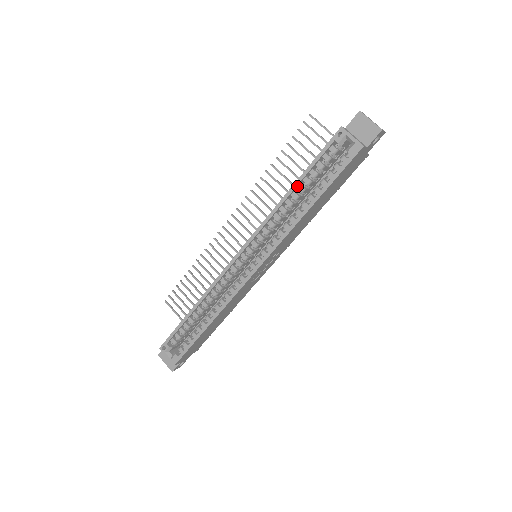
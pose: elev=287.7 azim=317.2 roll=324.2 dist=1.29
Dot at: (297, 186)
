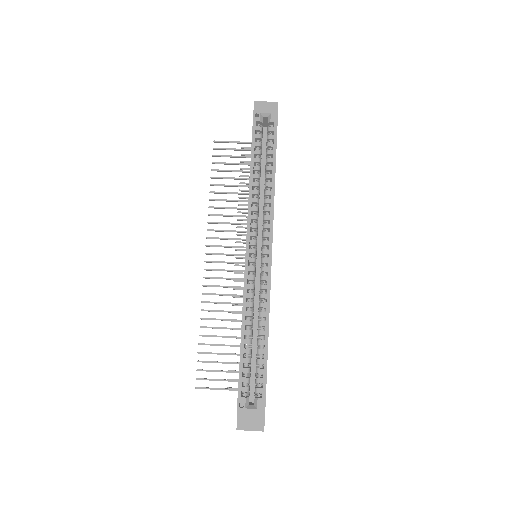
Dot at: (253, 168)
